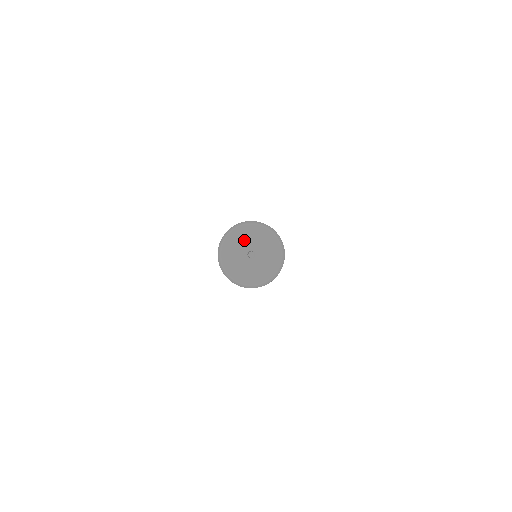
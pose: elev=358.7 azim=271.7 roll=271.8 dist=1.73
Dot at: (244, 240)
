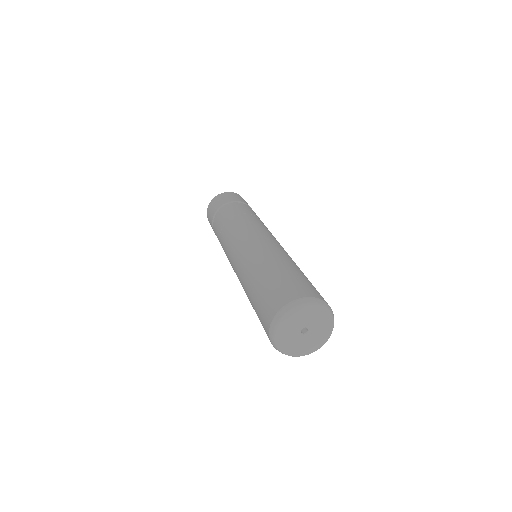
Dot at: (301, 319)
